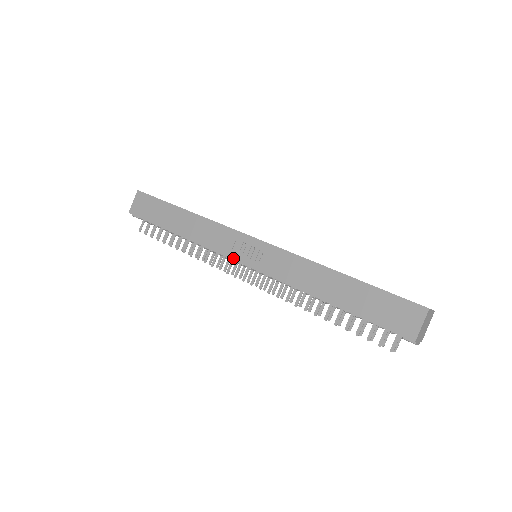
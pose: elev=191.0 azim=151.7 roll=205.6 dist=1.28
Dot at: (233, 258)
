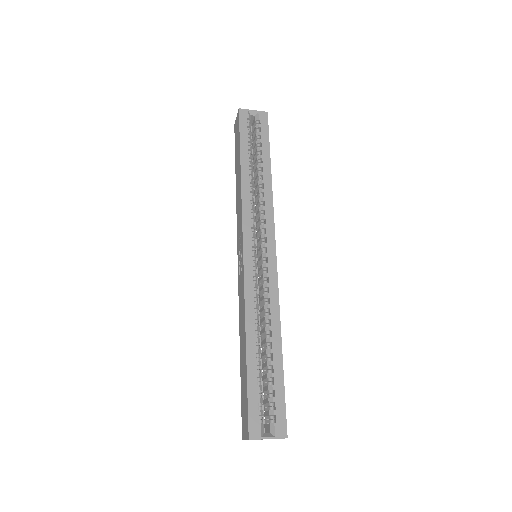
Dot at: (237, 247)
